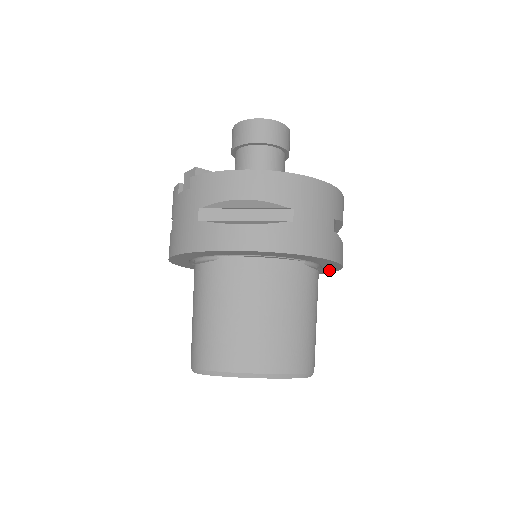
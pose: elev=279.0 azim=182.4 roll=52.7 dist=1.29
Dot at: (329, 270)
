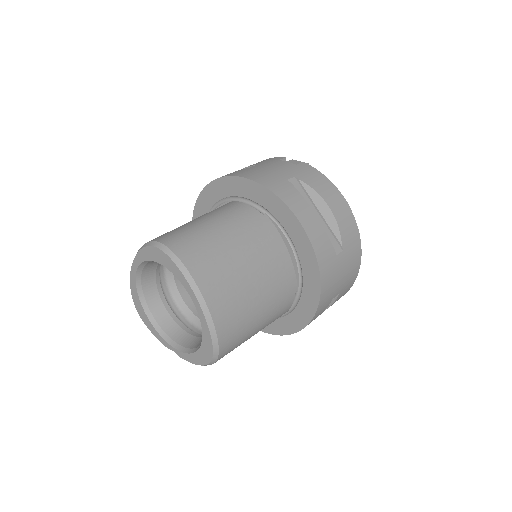
Dot at: (276, 328)
